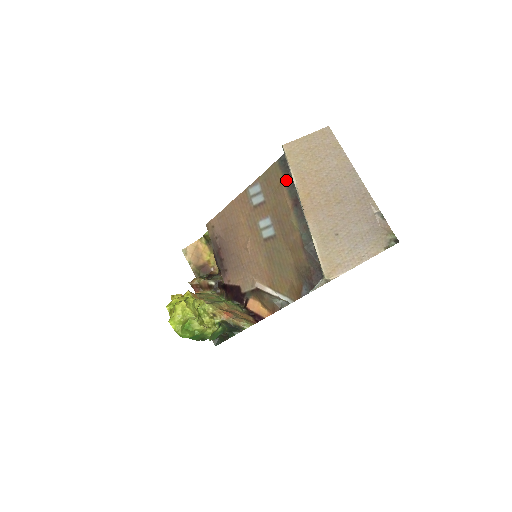
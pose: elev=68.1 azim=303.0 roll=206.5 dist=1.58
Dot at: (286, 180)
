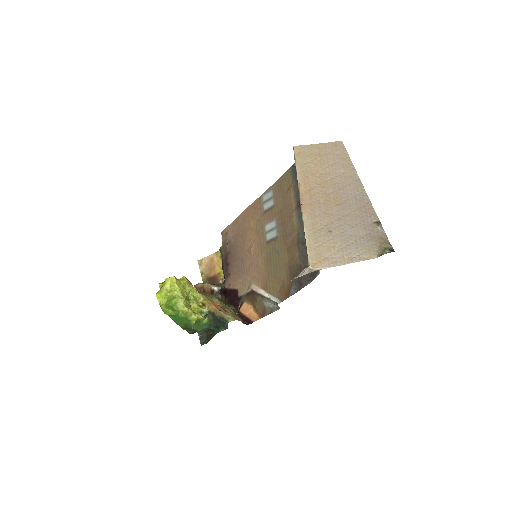
Dot at: (295, 184)
